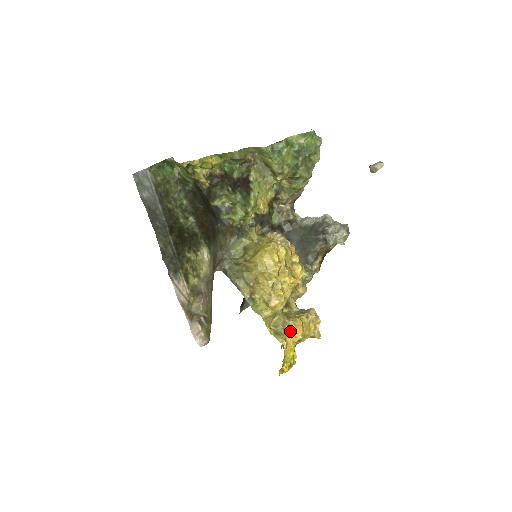
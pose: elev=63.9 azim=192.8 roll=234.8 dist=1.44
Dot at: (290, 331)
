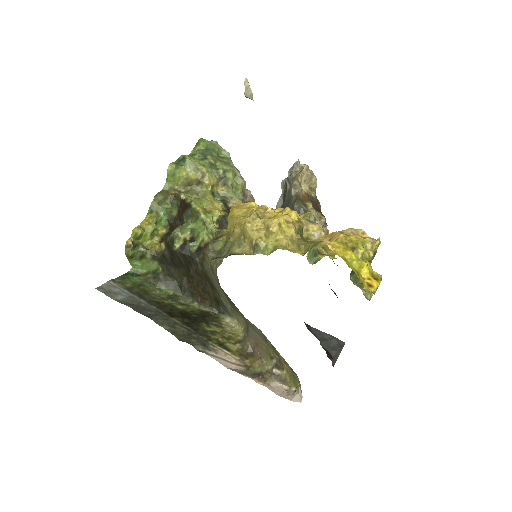
Dot at: occluded
